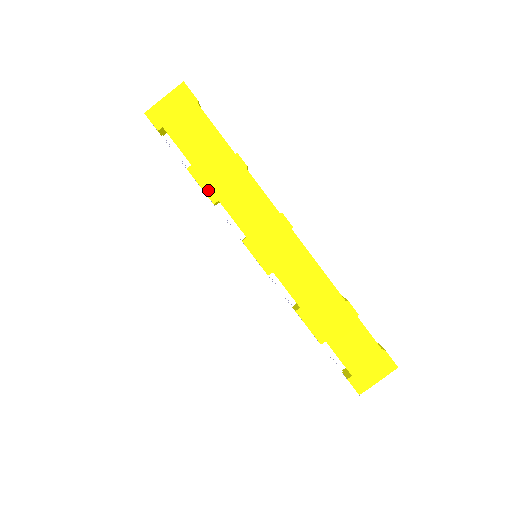
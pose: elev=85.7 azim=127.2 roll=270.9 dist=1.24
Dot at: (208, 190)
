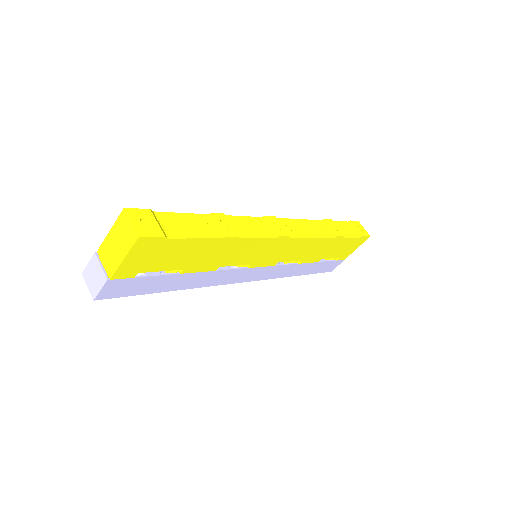
Dot at: (207, 269)
